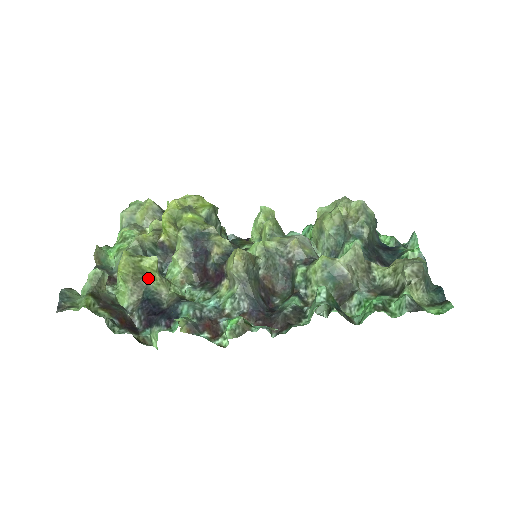
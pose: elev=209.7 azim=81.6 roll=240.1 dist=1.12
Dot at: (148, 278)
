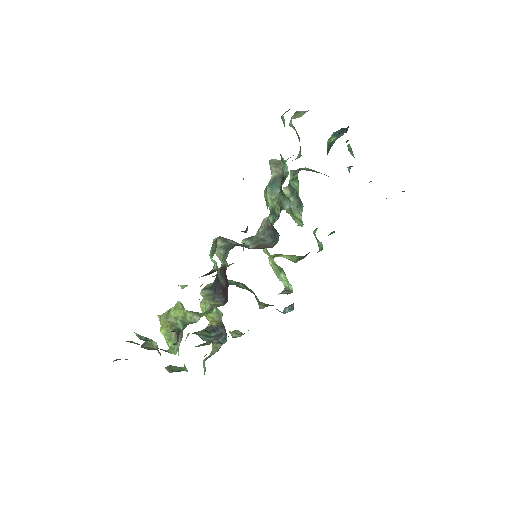
Dot at: (185, 324)
